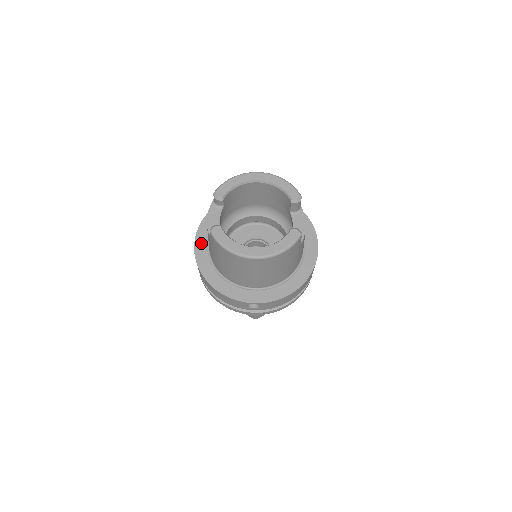
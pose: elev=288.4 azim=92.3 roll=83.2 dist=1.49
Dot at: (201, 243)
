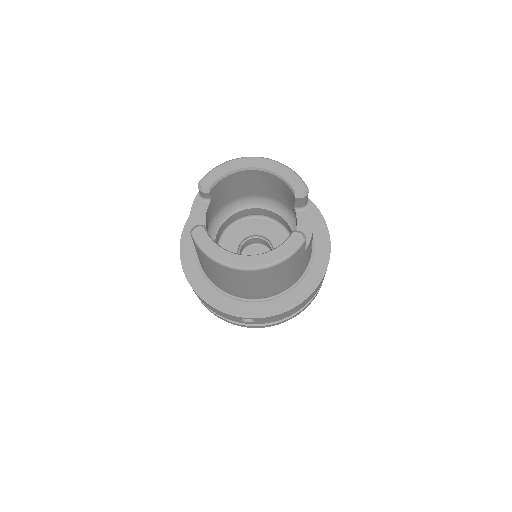
Dot at: (188, 241)
